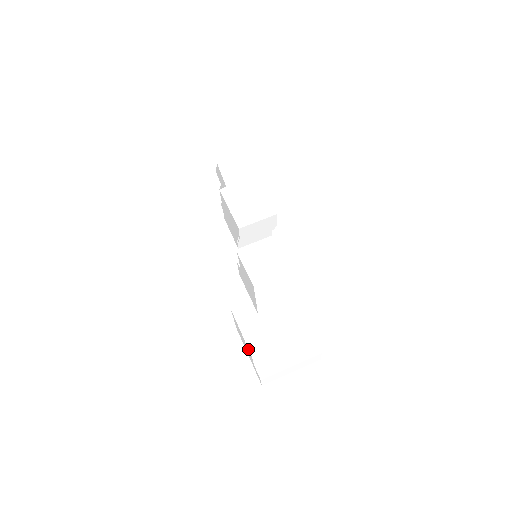
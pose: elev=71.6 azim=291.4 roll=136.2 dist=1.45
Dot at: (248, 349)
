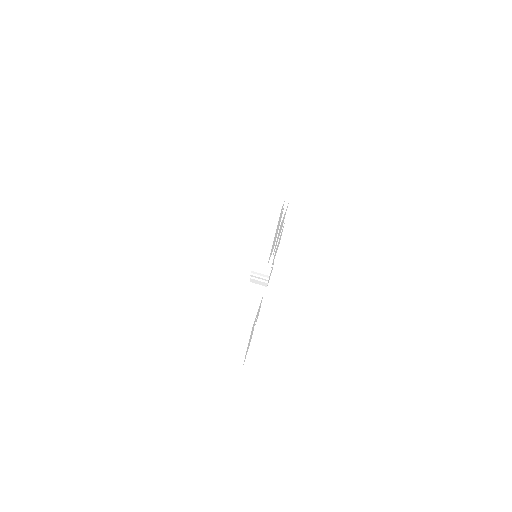
Dot at: occluded
